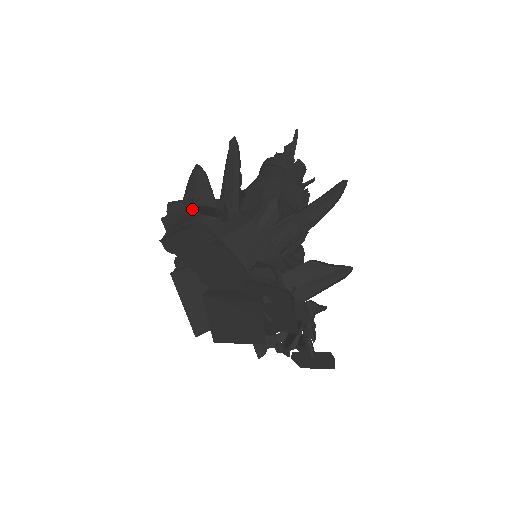
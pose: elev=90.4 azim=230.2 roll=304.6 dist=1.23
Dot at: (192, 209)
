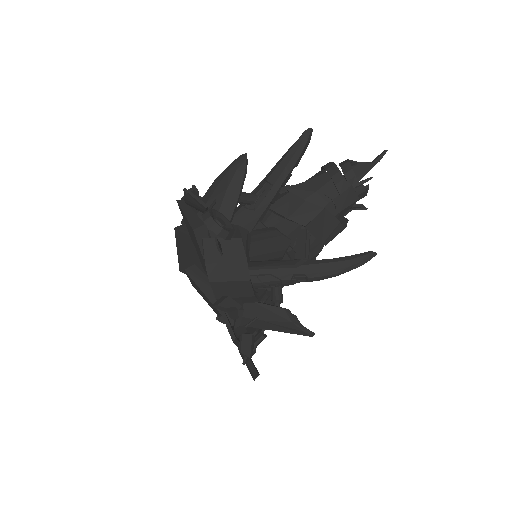
Dot at: occluded
